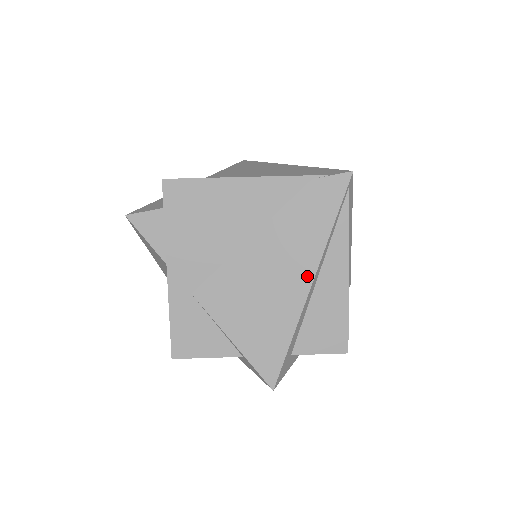
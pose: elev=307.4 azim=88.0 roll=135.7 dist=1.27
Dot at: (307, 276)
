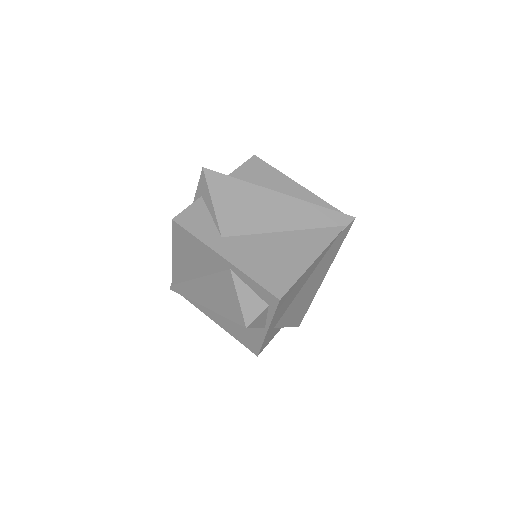
Dot at: (324, 277)
